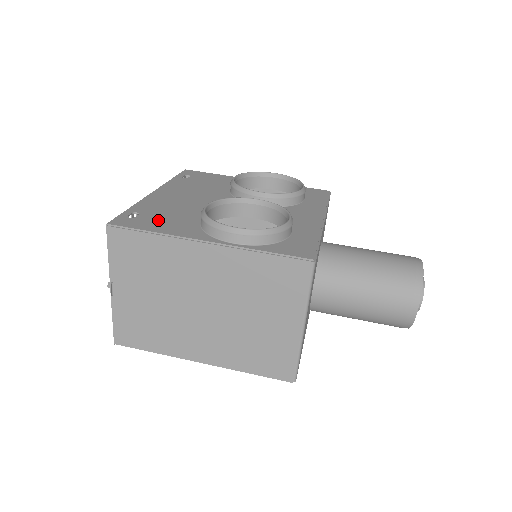
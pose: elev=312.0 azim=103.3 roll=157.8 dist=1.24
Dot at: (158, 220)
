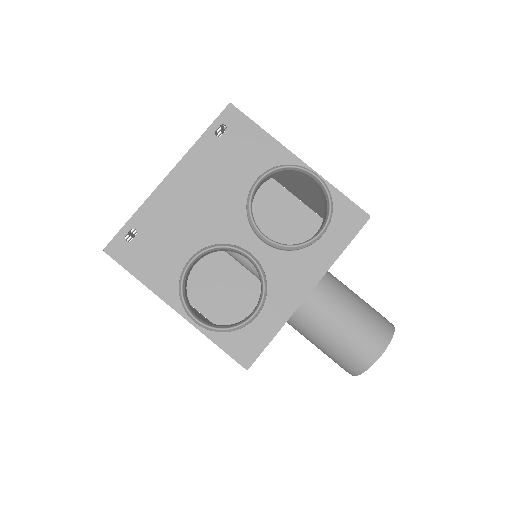
Dot at: (149, 254)
